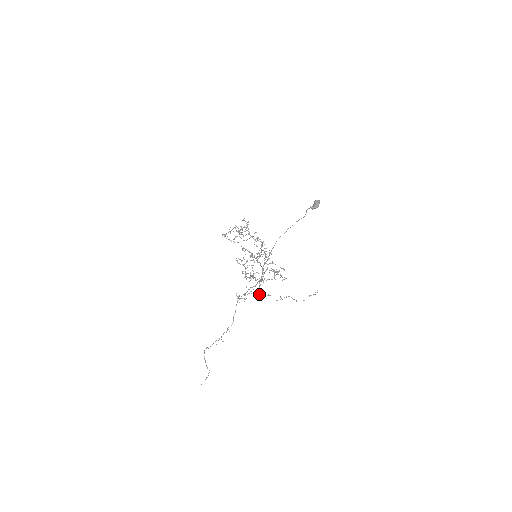
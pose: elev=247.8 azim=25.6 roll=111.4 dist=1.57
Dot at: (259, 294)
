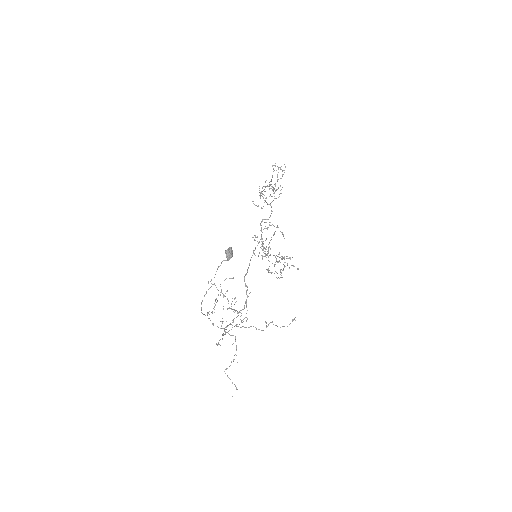
Dot at: (243, 326)
